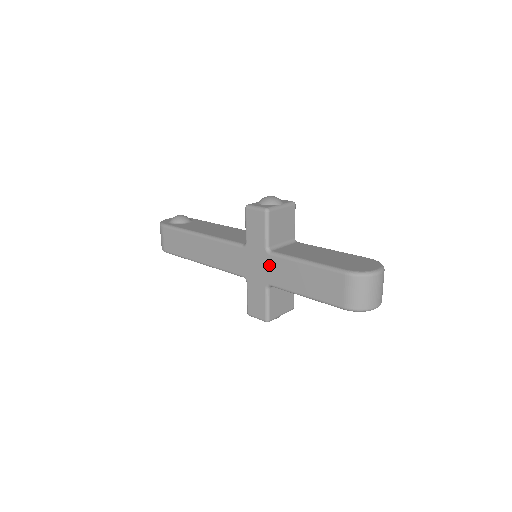
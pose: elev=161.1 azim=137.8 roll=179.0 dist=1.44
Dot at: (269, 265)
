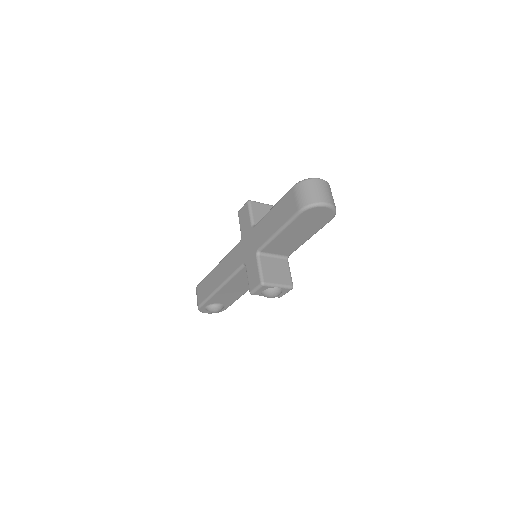
Dot at: (255, 235)
